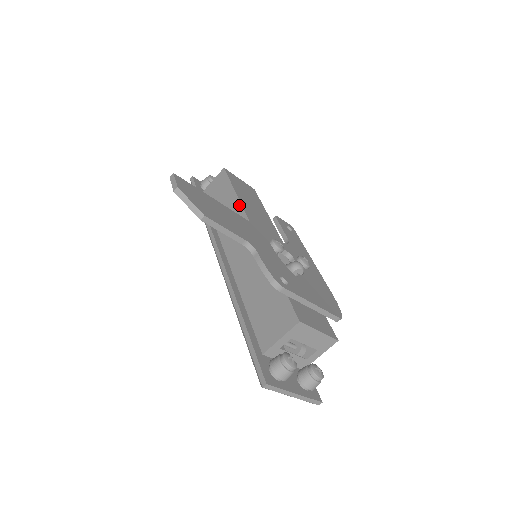
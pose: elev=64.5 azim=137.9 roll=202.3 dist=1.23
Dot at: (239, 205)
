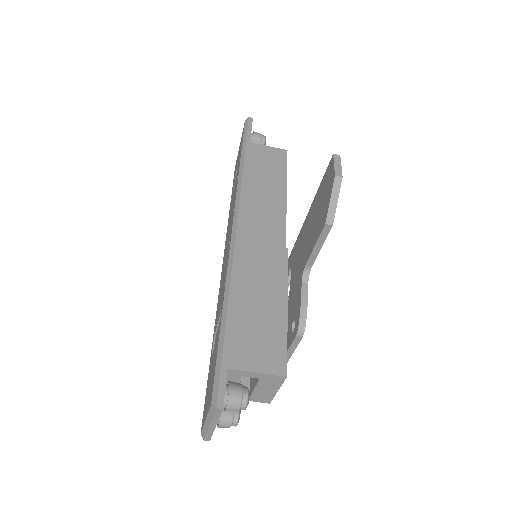
Dot at: (284, 202)
